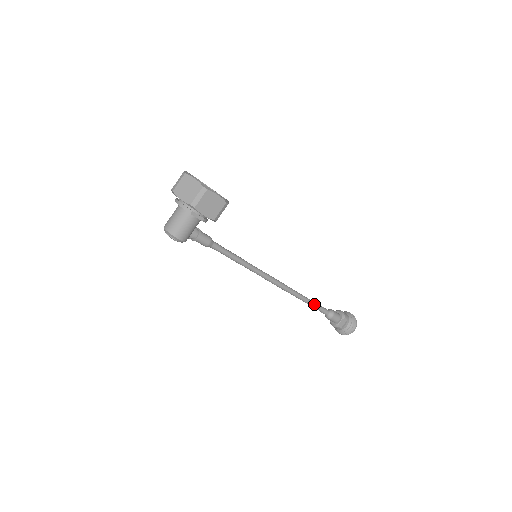
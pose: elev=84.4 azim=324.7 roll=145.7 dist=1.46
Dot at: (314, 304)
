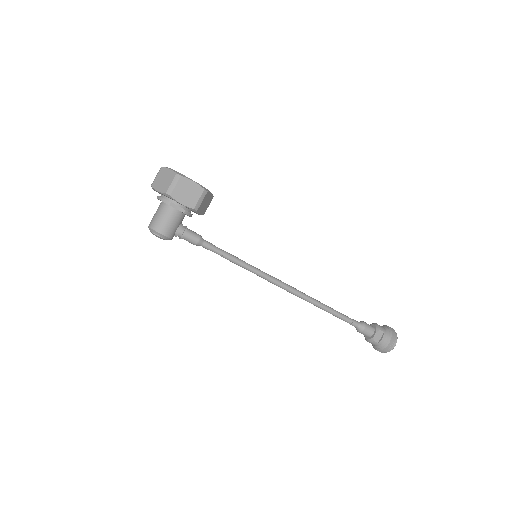
Dot at: (338, 313)
